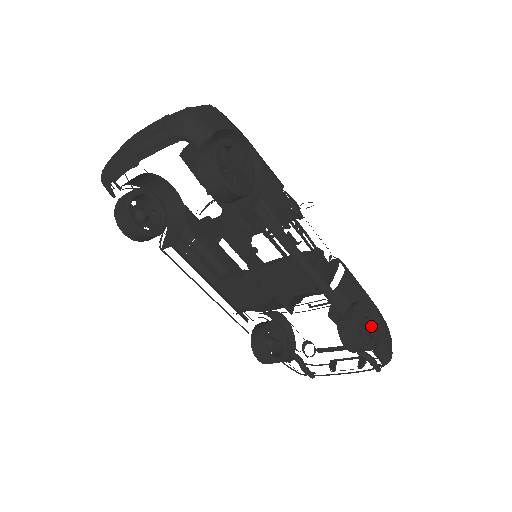
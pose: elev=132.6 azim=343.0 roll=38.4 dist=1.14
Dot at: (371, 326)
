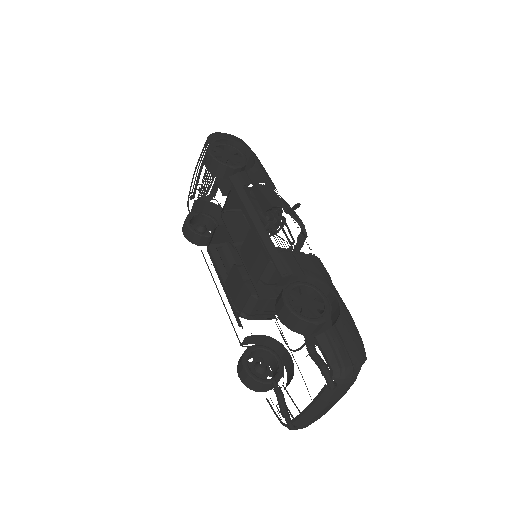
Dot at: (322, 313)
